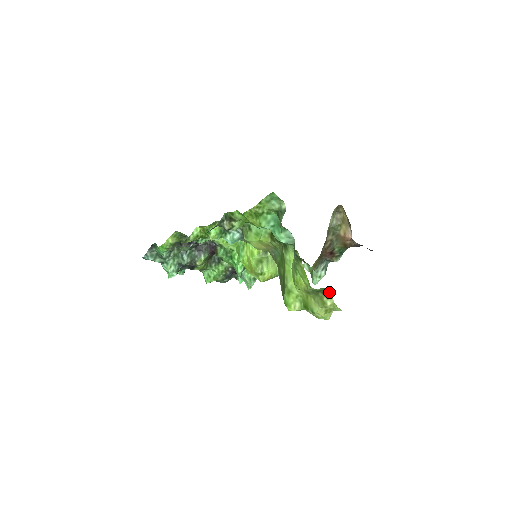
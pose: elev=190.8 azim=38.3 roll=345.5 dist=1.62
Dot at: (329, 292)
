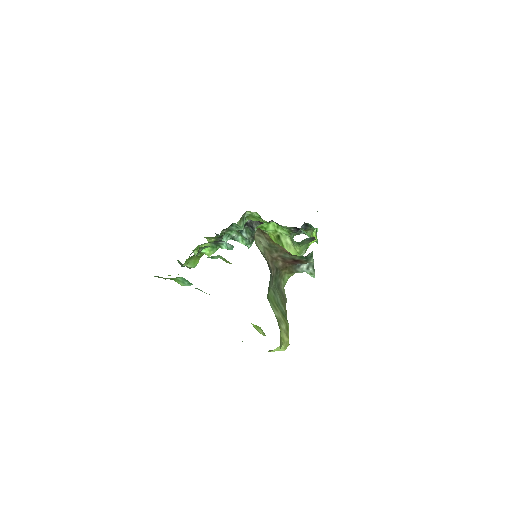
Dot at: occluded
